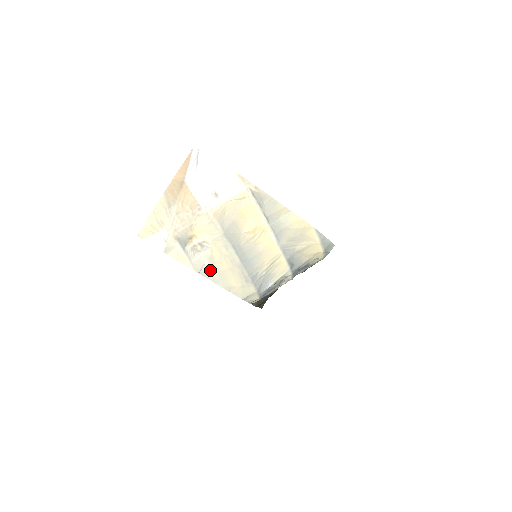
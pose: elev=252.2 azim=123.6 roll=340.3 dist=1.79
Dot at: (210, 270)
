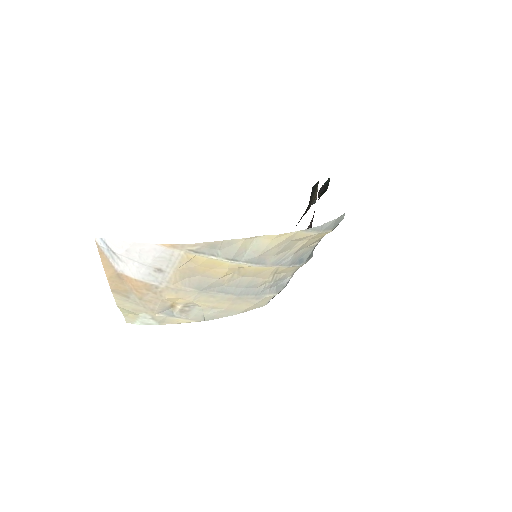
Dot at: (213, 314)
